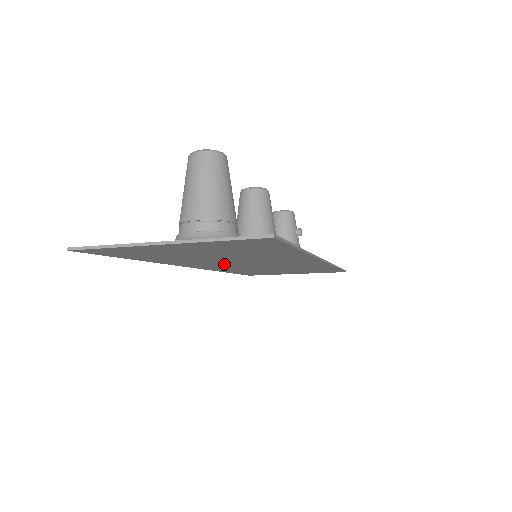
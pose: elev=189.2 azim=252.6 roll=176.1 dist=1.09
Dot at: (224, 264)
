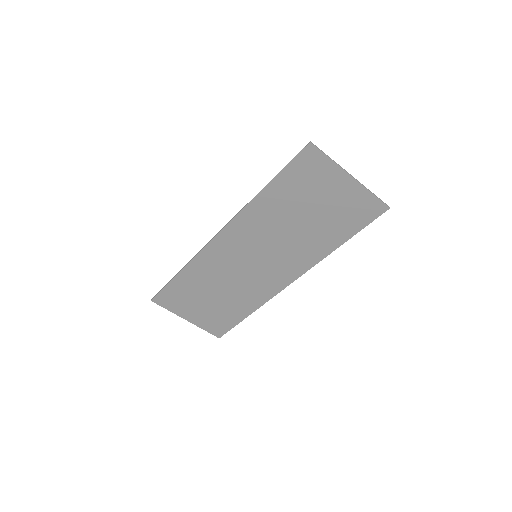
Dot at: (253, 241)
